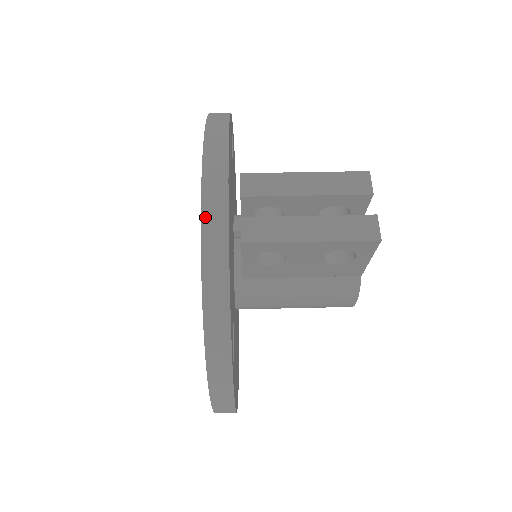
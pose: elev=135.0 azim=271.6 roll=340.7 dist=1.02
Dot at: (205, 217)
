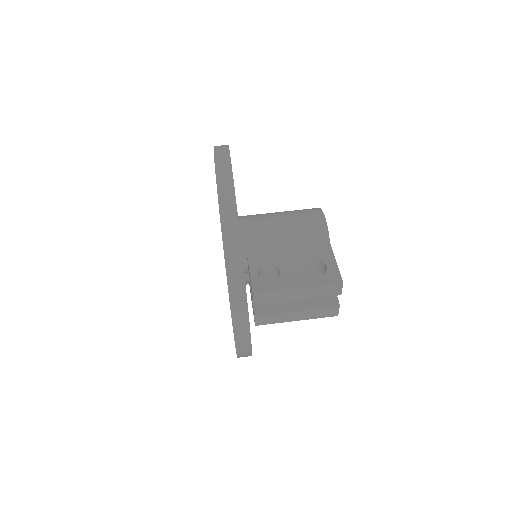
Dot at: (239, 352)
